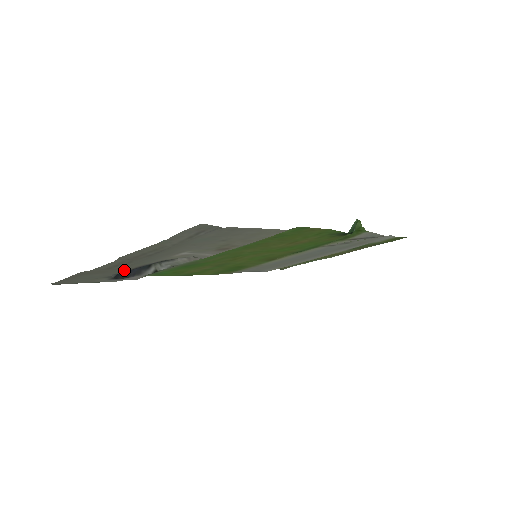
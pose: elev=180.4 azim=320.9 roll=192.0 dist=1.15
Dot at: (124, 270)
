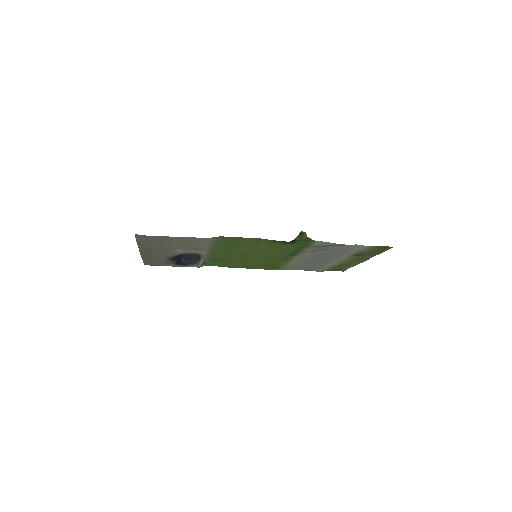
Dot at: (161, 259)
